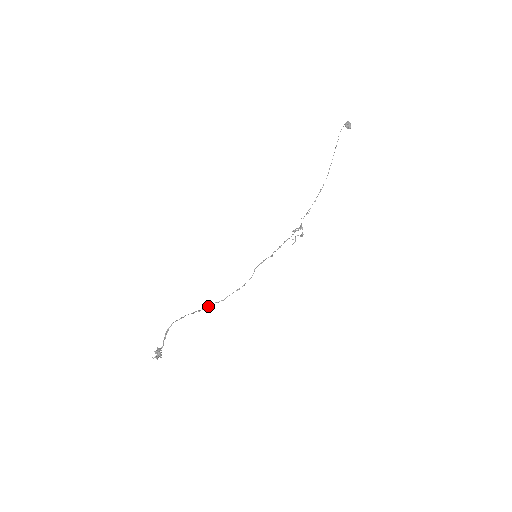
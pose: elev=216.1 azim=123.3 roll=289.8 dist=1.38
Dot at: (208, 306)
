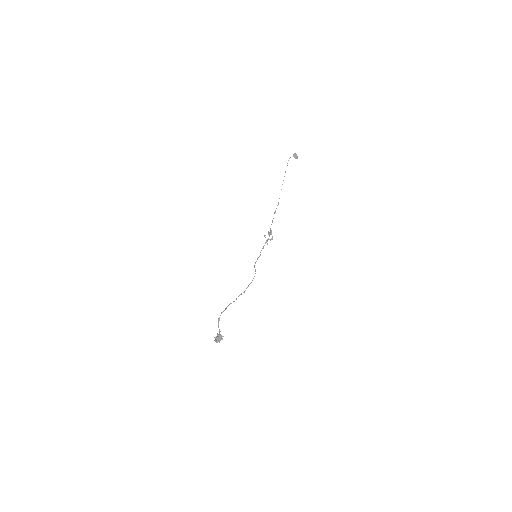
Dot at: occluded
